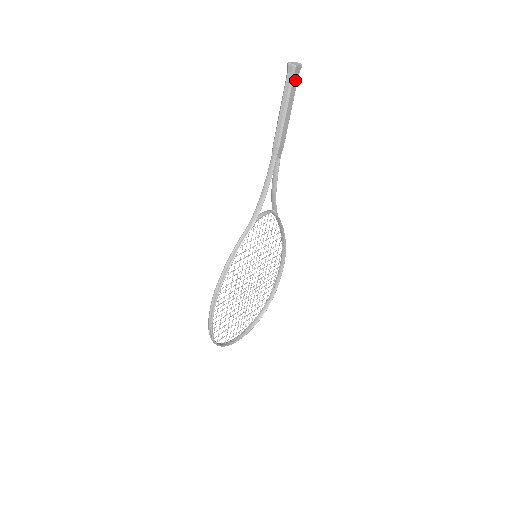
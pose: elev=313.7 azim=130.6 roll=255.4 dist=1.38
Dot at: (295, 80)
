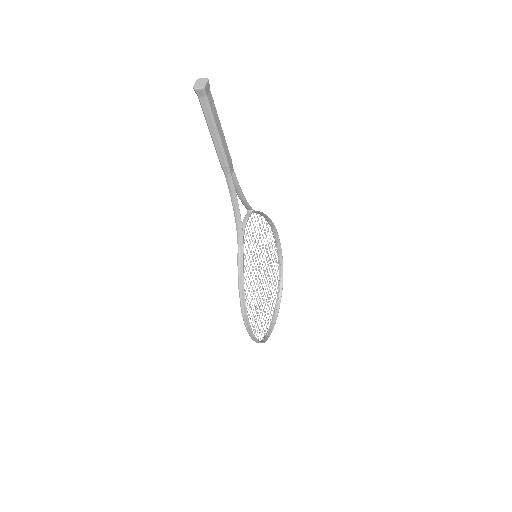
Dot at: (210, 99)
